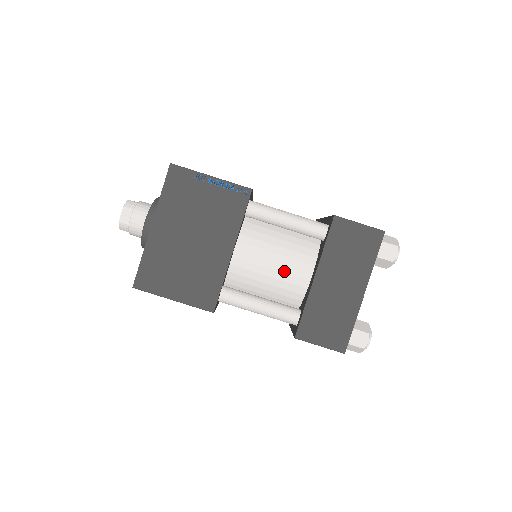
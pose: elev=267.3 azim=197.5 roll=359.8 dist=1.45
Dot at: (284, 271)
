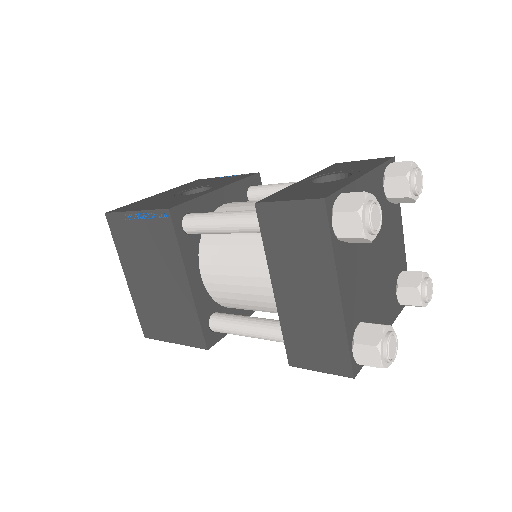
Dot at: (254, 284)
